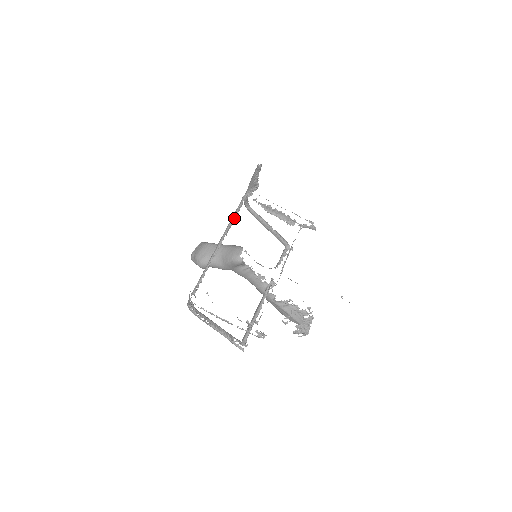
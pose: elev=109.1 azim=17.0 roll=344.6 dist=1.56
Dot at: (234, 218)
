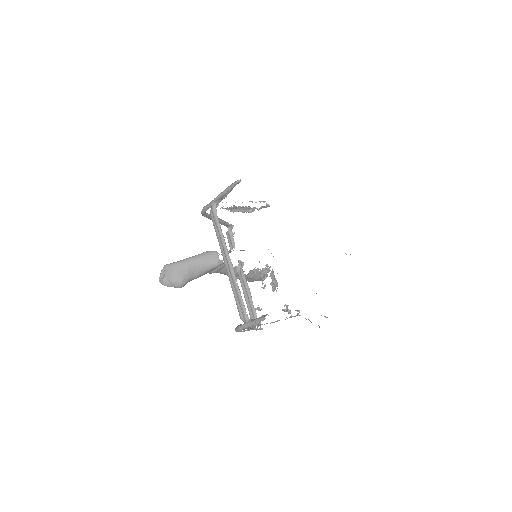
Dot at: (222, 235)
